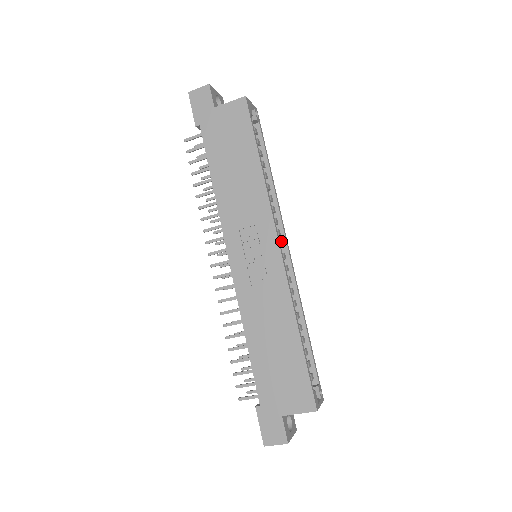
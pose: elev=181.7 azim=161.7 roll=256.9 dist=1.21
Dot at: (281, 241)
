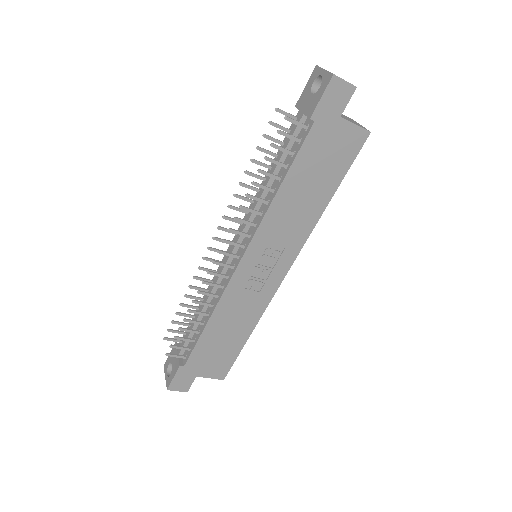
Dot at: occluded
